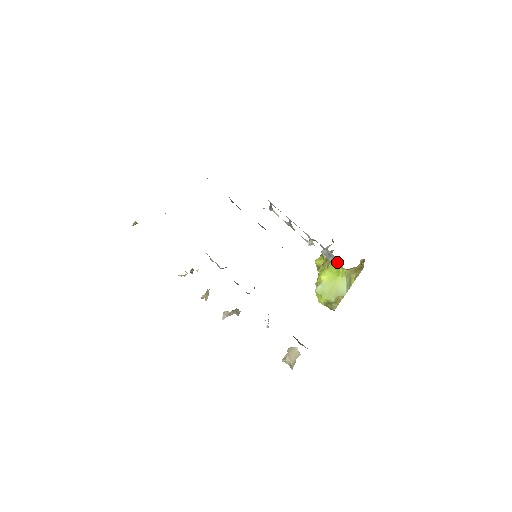
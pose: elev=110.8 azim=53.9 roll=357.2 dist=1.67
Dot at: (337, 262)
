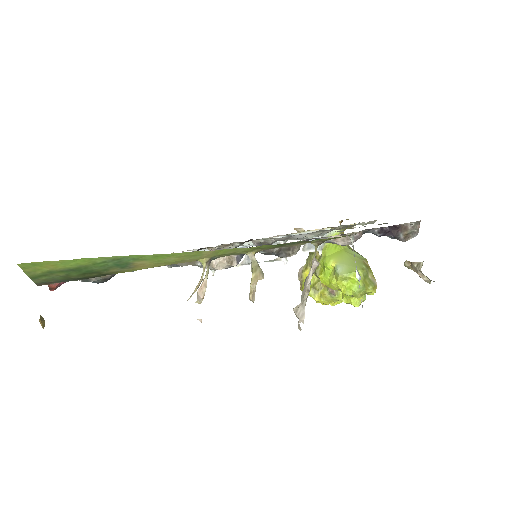
Dot at: occluded
